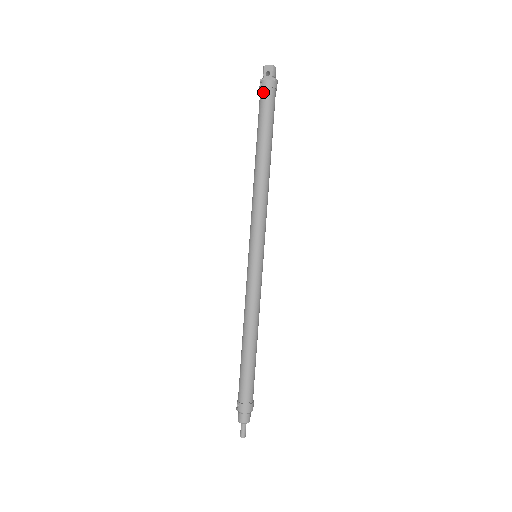
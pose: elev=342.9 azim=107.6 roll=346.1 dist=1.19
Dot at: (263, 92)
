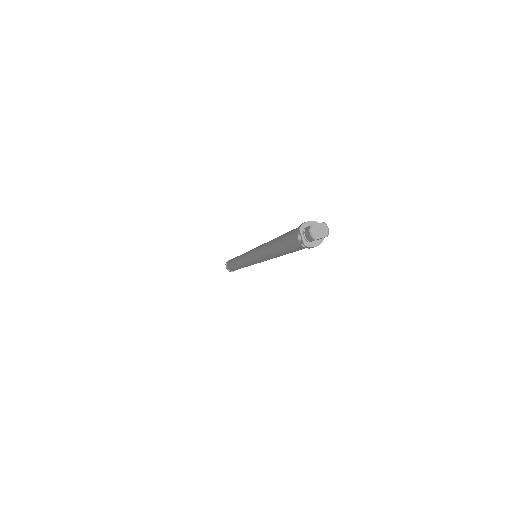
Dot at: occluded
